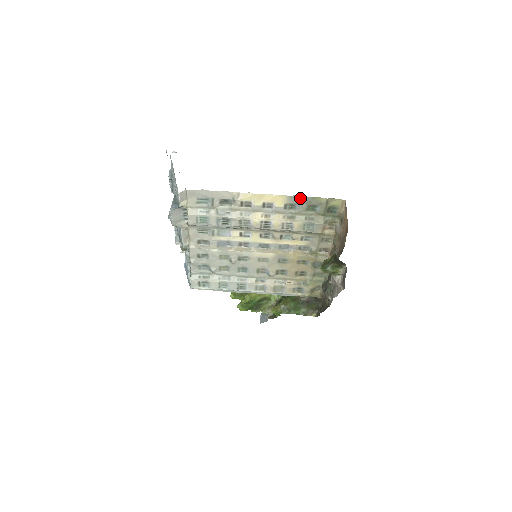
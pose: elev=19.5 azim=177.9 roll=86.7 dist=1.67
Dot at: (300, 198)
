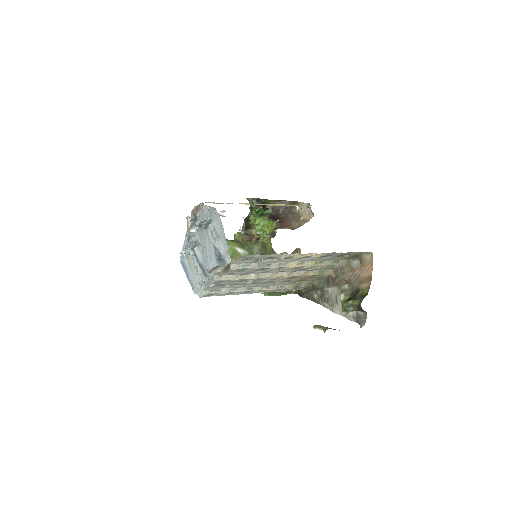
Dot at: (338, 253)
